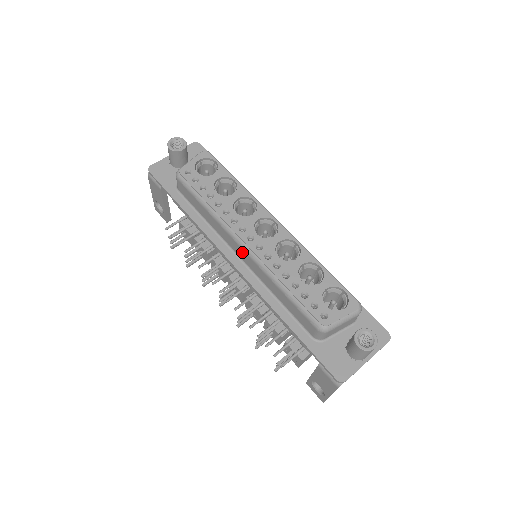
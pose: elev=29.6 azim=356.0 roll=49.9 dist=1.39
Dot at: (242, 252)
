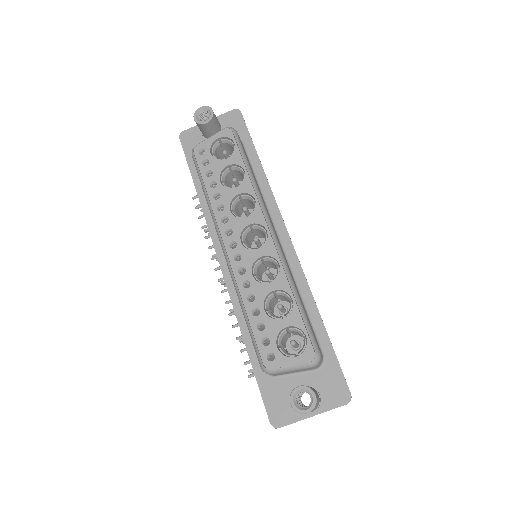
Dot at: occluded
